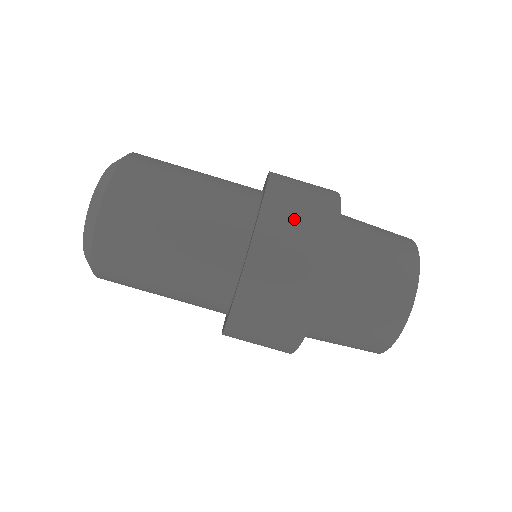
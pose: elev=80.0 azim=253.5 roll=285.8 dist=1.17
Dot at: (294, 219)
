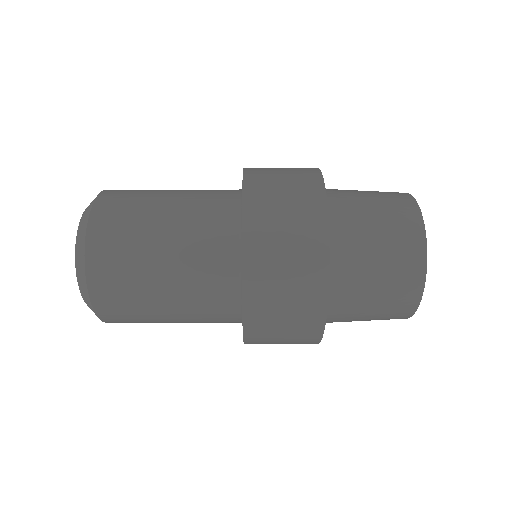
Dot at: occluded
